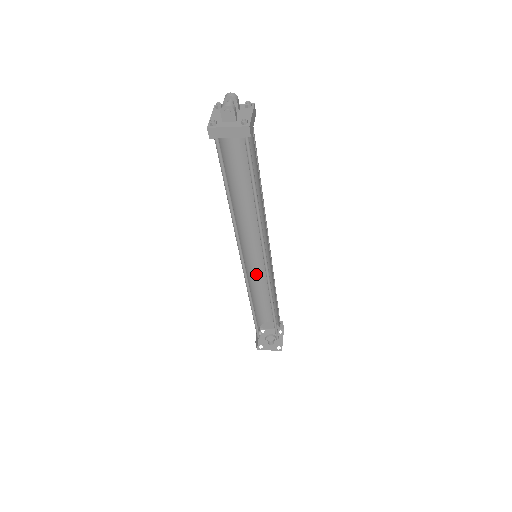
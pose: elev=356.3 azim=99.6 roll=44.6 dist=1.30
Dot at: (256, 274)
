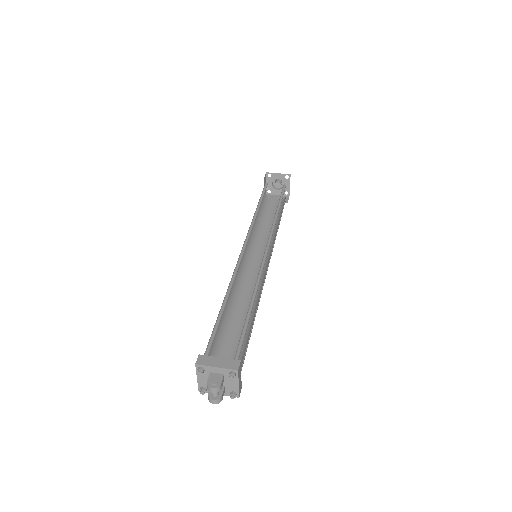
Dot at: occluded
